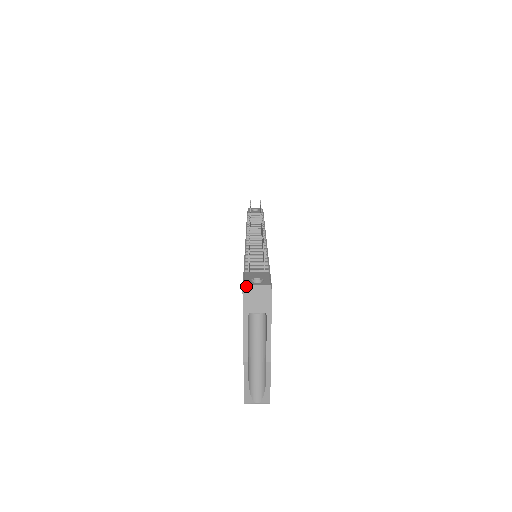
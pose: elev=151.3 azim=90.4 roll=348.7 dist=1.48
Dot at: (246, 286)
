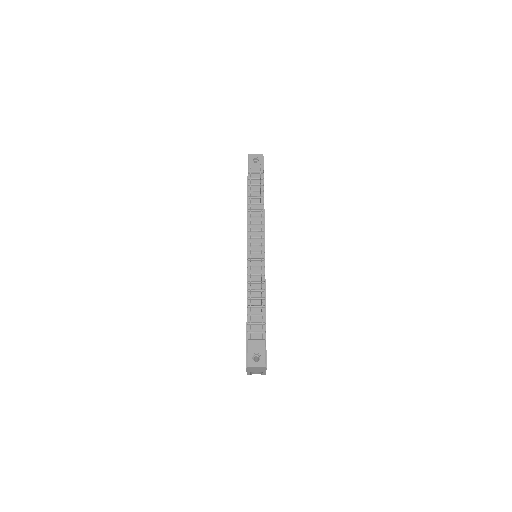
Dot at: (249, 367)
